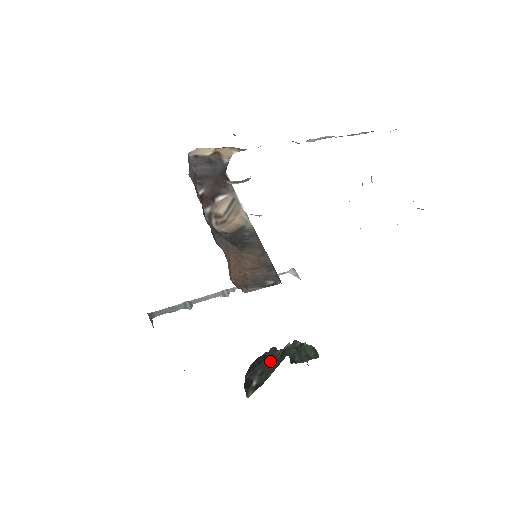
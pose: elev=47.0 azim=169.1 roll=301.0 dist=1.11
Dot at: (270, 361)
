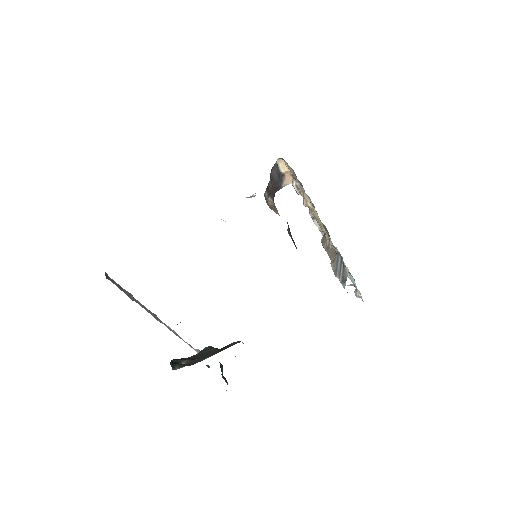
Dot at: (205, 353)
